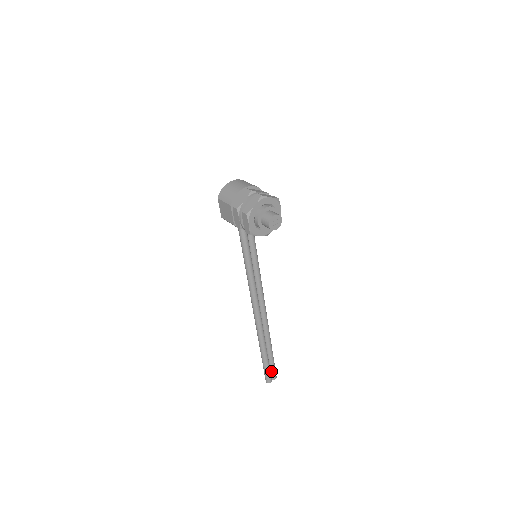
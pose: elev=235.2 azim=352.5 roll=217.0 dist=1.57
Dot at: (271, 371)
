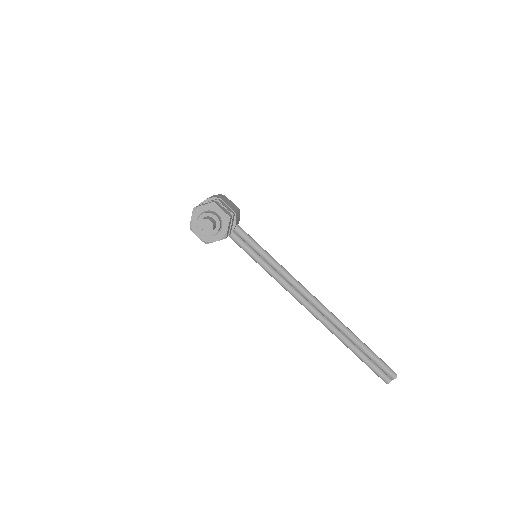
Dot at: (382, 370)
